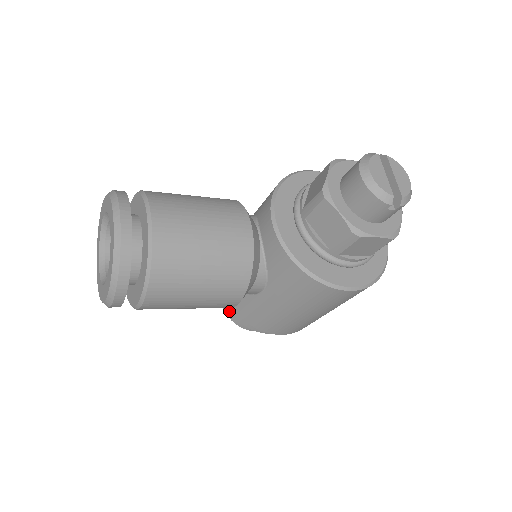
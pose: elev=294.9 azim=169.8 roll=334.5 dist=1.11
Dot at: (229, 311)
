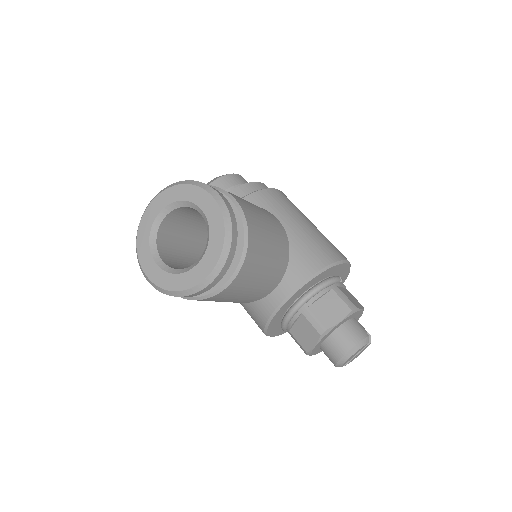
Dot at: occluded
